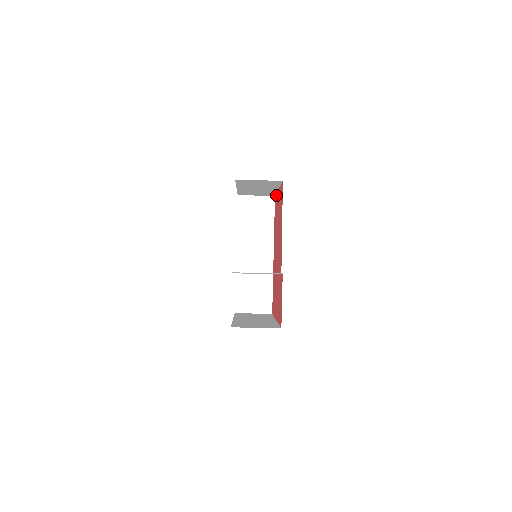
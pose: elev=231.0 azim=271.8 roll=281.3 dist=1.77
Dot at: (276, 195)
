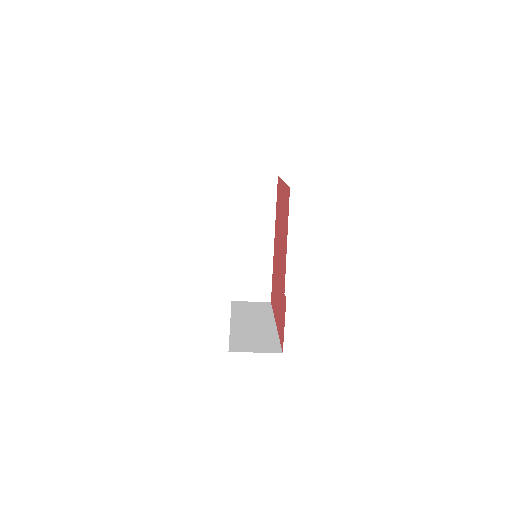
Dot at: (280, 180)
